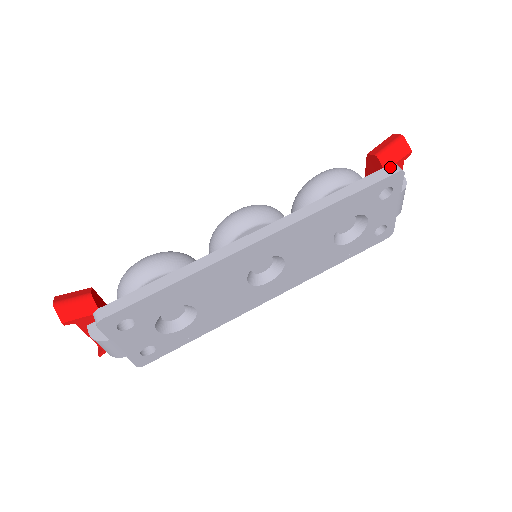
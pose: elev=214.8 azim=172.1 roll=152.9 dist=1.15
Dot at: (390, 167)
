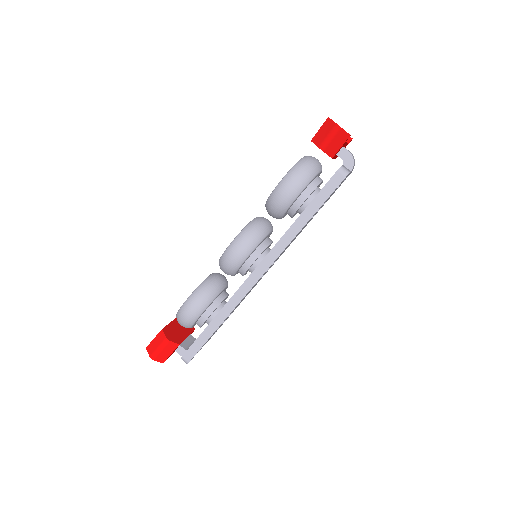
Dot at: (337, 175)
